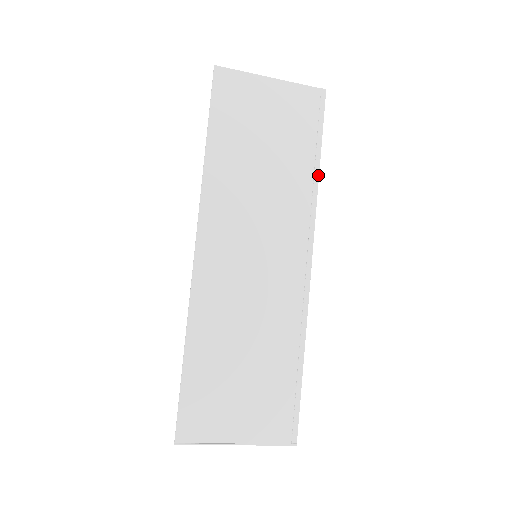
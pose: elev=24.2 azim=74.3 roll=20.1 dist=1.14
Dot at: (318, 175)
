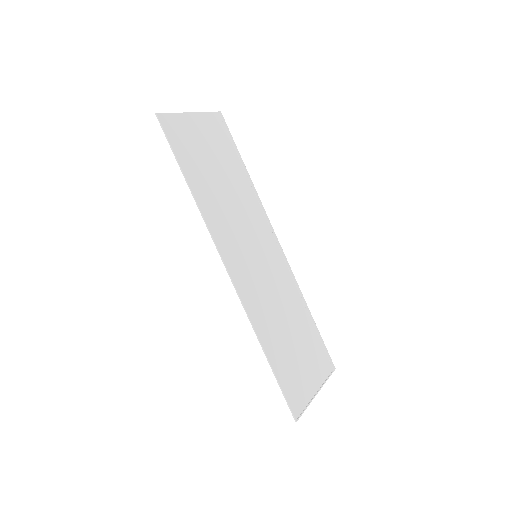
Dot at: (250, 179)
